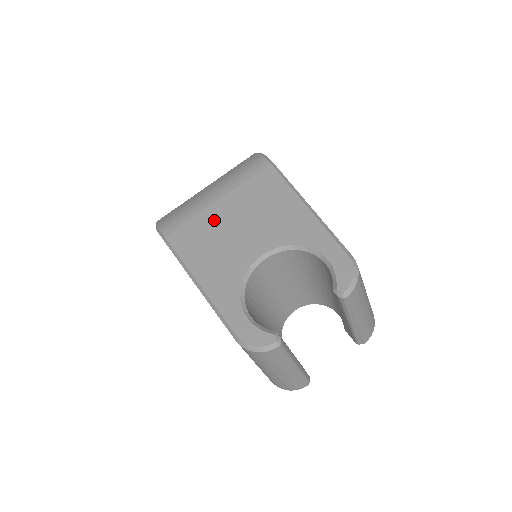
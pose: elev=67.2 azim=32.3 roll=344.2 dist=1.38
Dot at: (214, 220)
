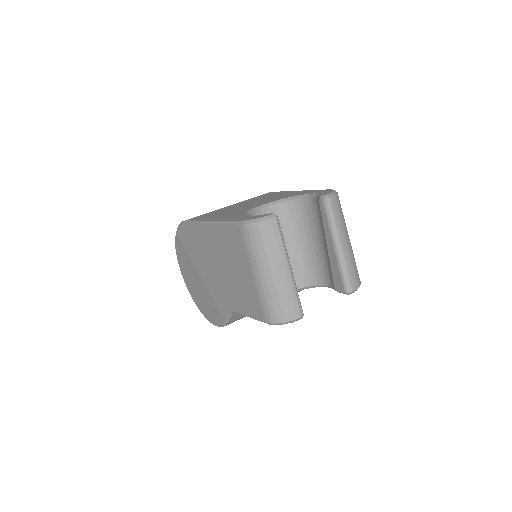
Dot at: occluded
